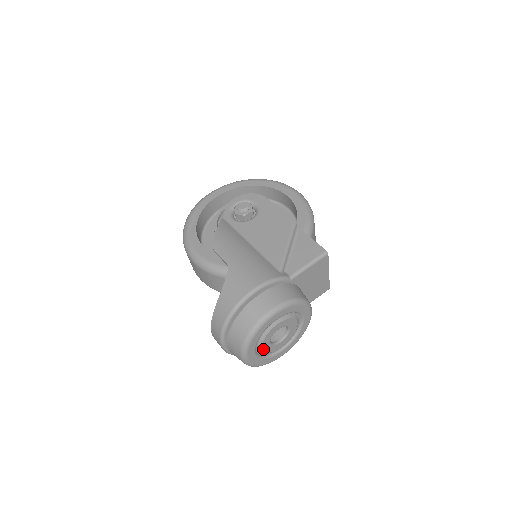
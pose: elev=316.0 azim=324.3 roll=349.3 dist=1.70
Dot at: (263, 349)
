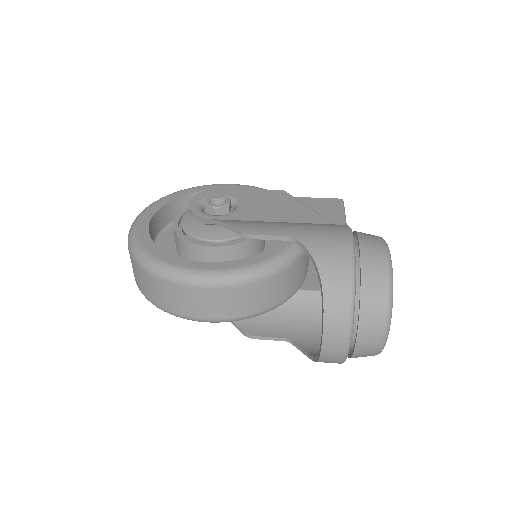
Dot at: occluded
